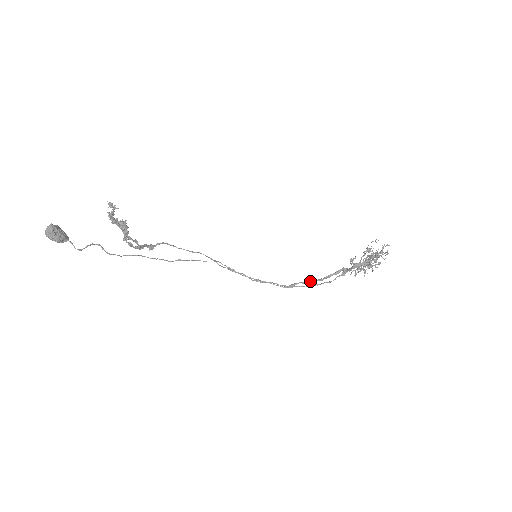
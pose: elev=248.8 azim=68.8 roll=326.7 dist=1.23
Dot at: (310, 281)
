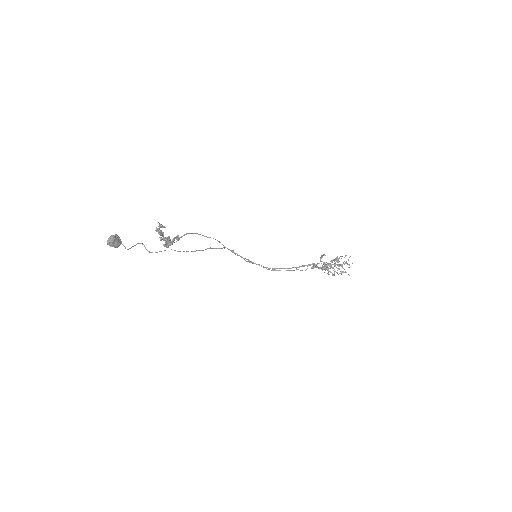
Dot at: (288, 268)
